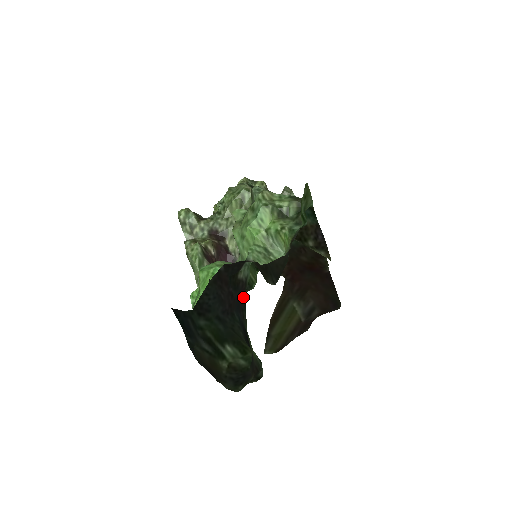
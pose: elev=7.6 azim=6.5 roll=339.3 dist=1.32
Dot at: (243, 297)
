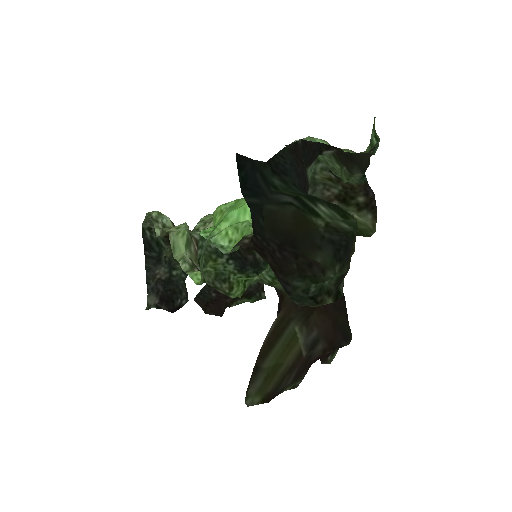
Dot at: occluded
